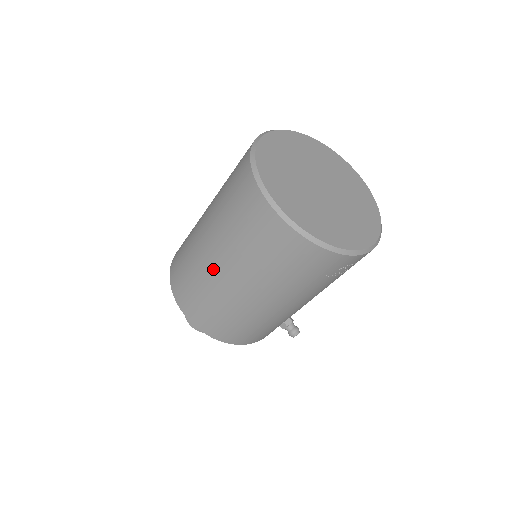
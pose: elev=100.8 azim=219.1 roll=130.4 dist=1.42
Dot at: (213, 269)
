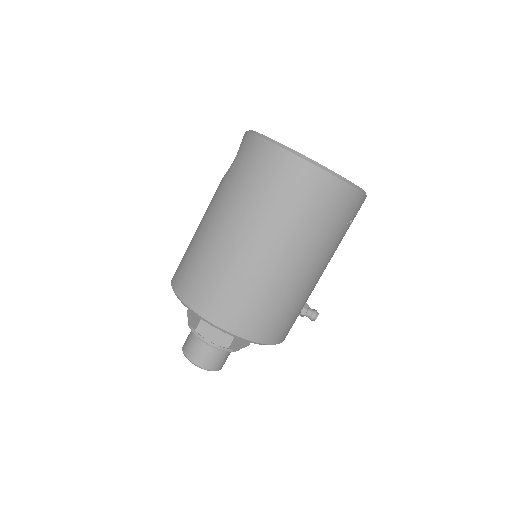
Dot at: (249, 252)
